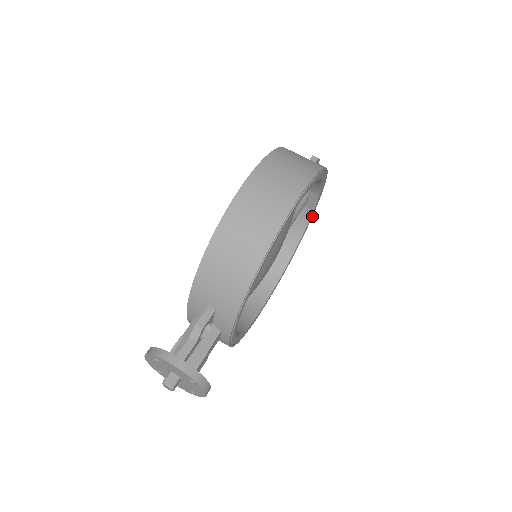
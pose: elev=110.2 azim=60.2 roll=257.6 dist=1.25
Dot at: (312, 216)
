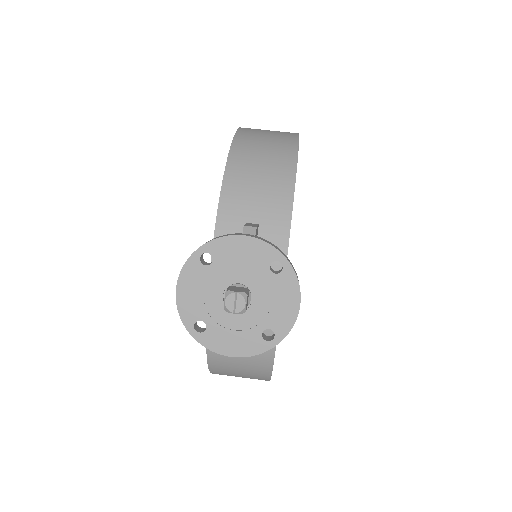
Dot at: occluded
